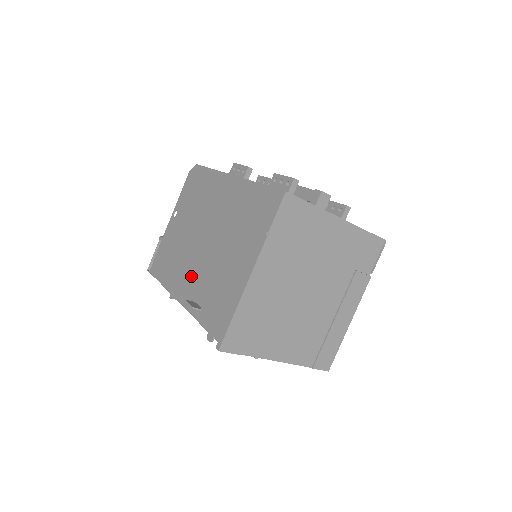
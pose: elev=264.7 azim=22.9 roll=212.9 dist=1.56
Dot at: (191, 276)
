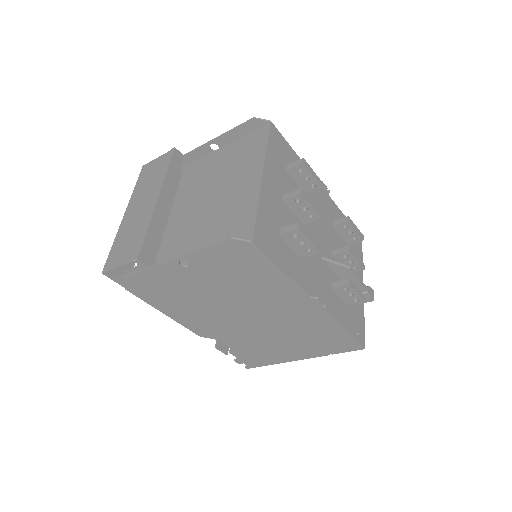
Dot at: (218, 328)
